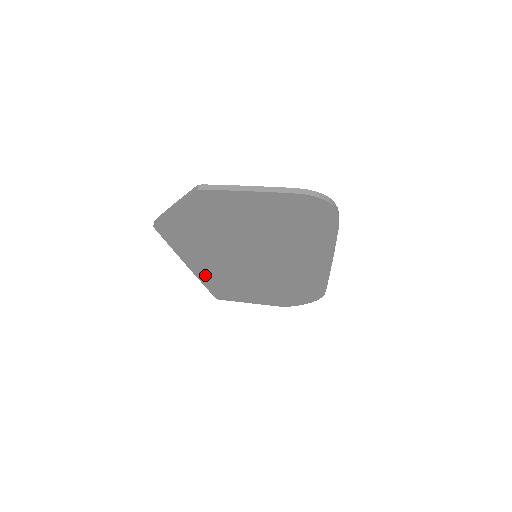
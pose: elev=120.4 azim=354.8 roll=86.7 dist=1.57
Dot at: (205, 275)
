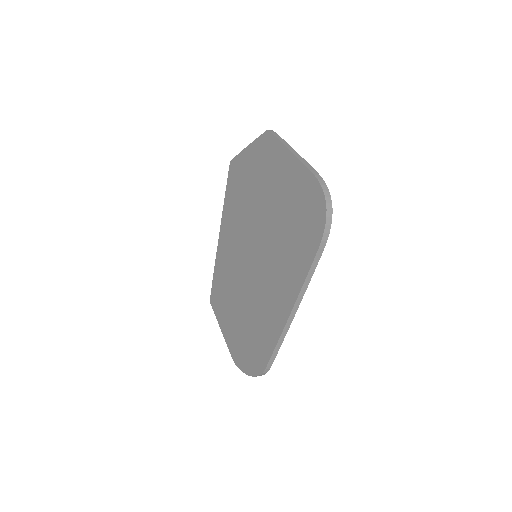
Dot at: (221, 255)
